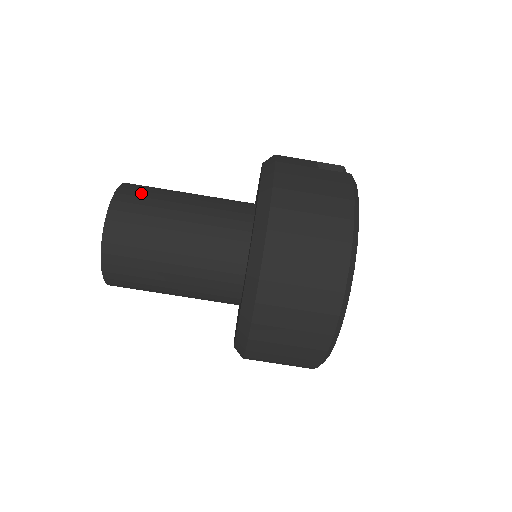
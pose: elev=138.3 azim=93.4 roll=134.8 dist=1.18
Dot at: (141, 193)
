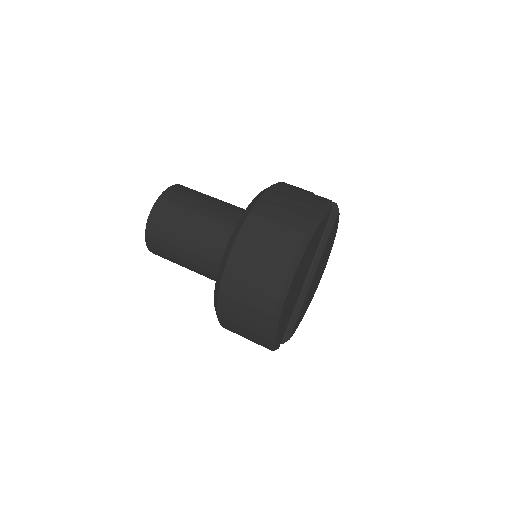
Dot at: (189, 190)
